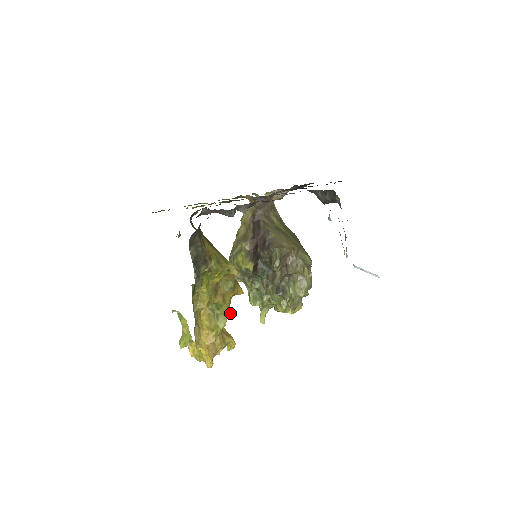
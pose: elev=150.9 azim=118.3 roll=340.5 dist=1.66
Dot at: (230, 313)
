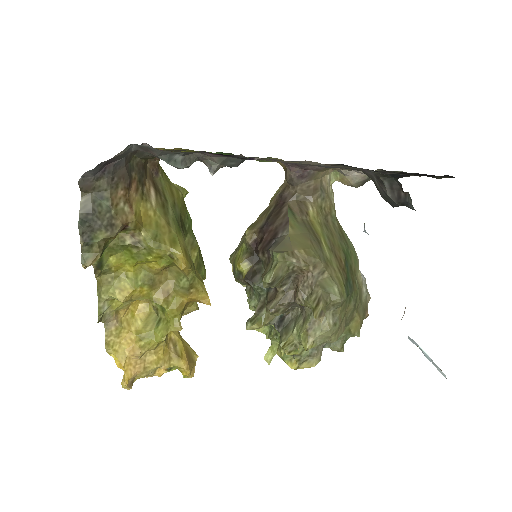
Dot at: (175, 324)
